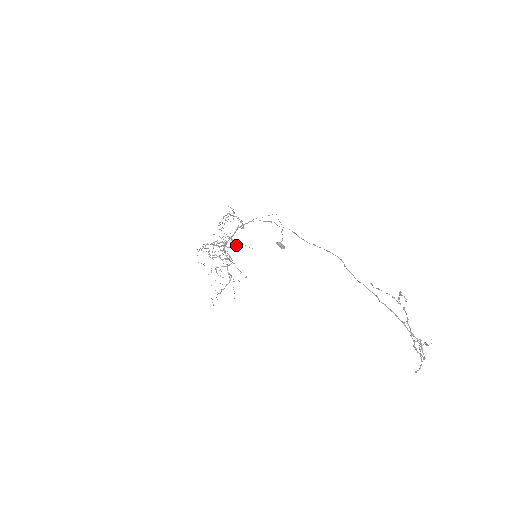
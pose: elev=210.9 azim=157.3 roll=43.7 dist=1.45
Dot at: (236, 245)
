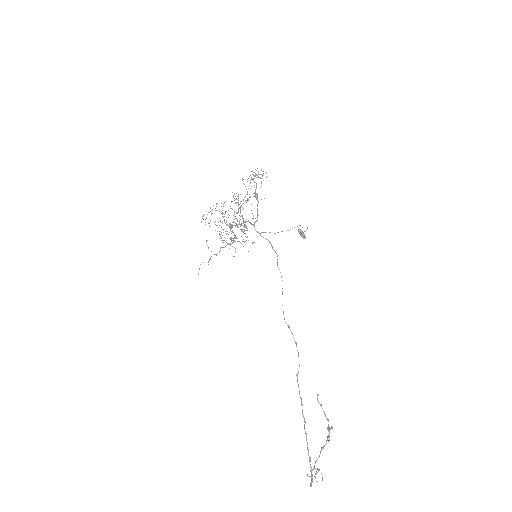
Dot at: (246, 226)
